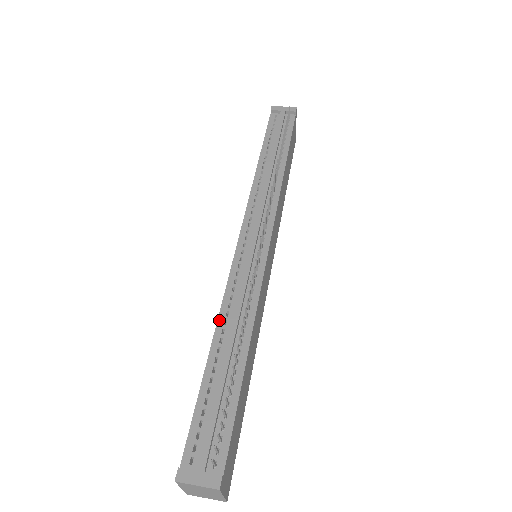
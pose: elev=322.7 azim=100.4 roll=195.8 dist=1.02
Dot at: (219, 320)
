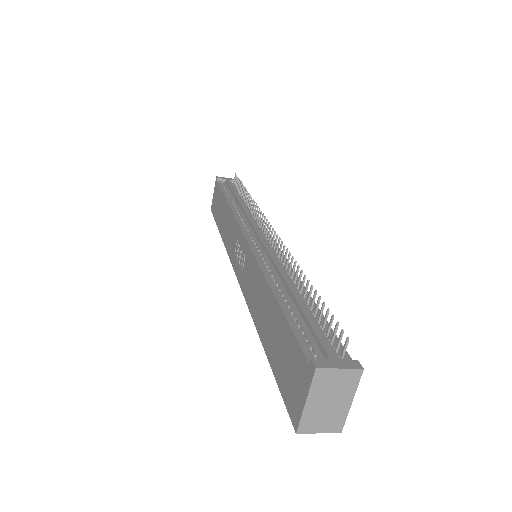
Dot at: (266, 275)
